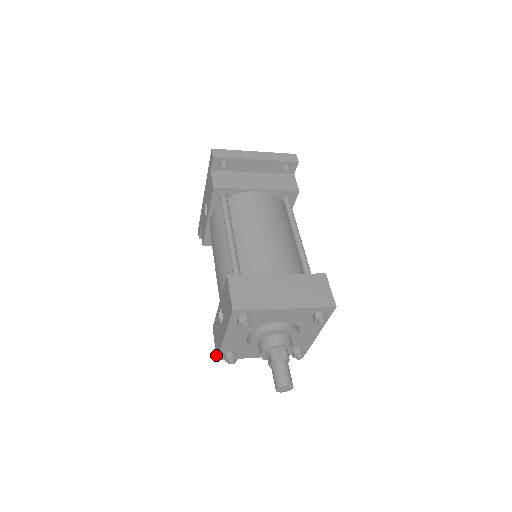
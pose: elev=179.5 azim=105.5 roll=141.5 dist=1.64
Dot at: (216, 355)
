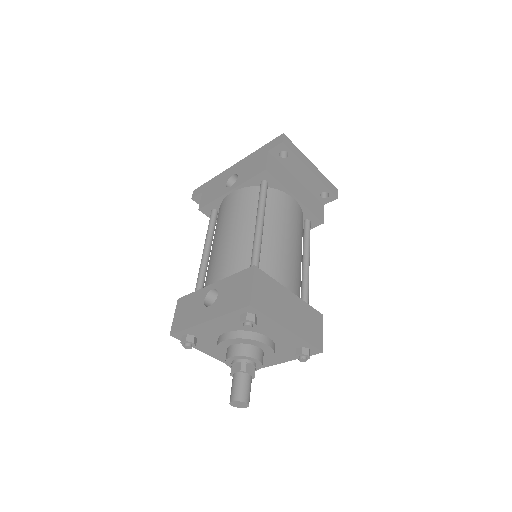
Dot at: (172, 330)
